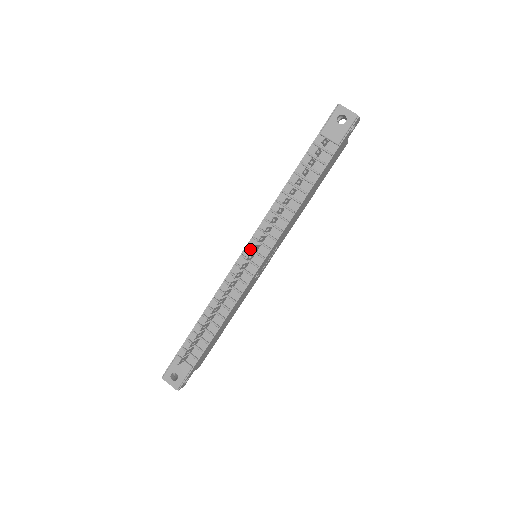
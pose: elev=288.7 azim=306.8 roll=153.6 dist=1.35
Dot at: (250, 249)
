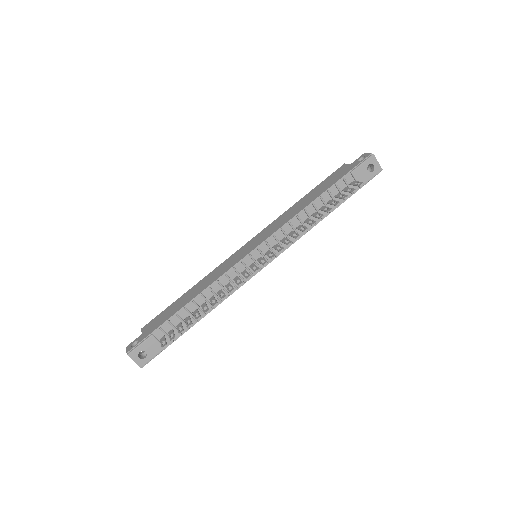
Dot at: (260, 252)
